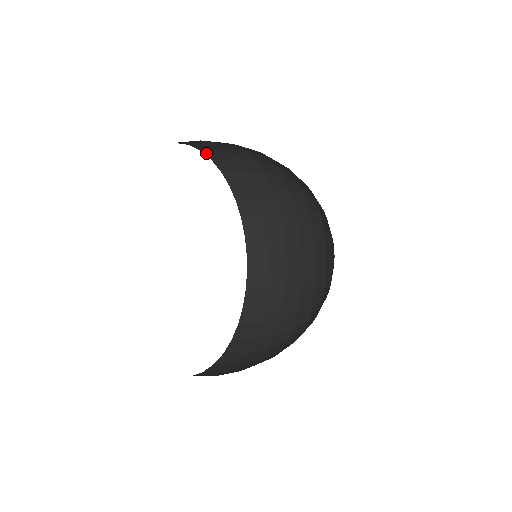
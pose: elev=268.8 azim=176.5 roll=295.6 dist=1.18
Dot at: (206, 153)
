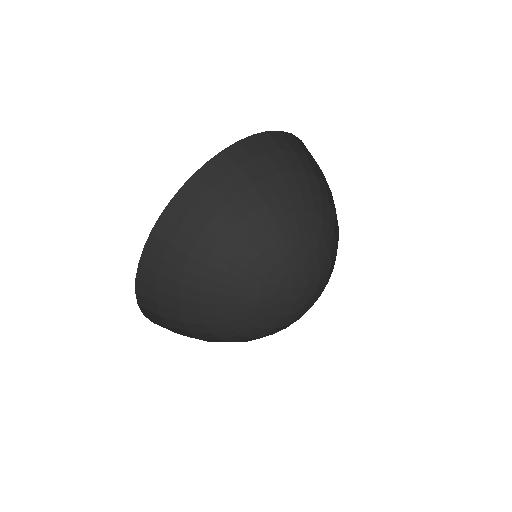
Dot at: (278, 132)
